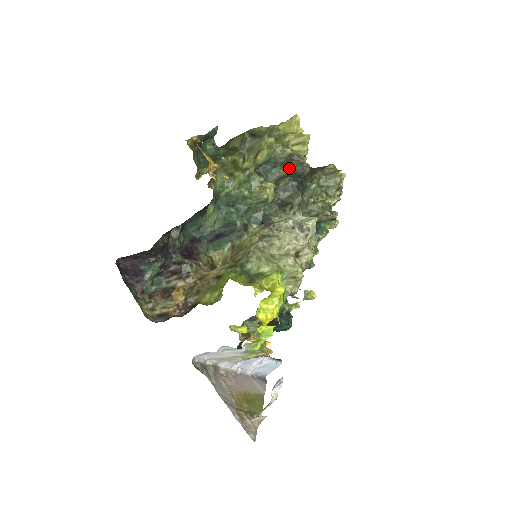
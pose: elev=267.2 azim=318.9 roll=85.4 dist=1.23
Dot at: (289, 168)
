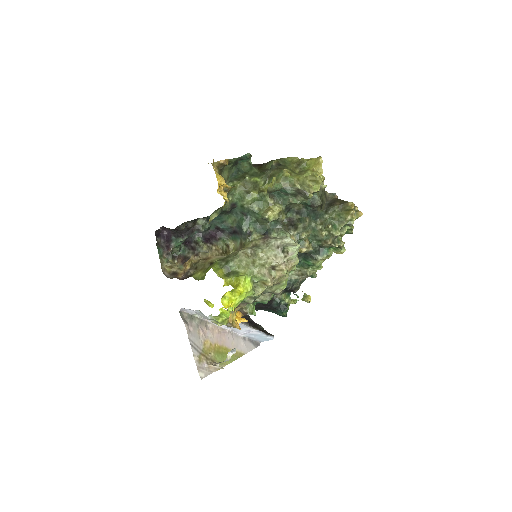
Dot at: (298, 199)
